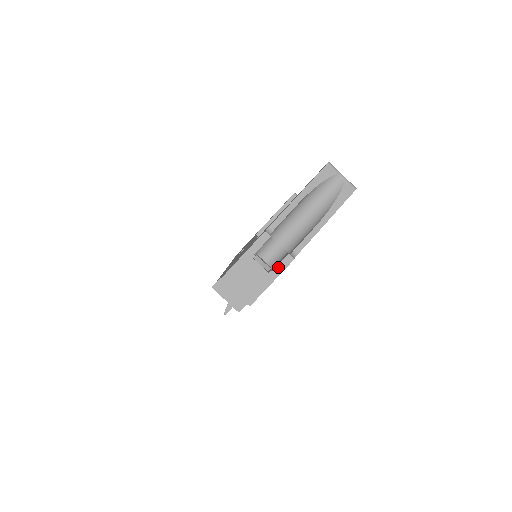
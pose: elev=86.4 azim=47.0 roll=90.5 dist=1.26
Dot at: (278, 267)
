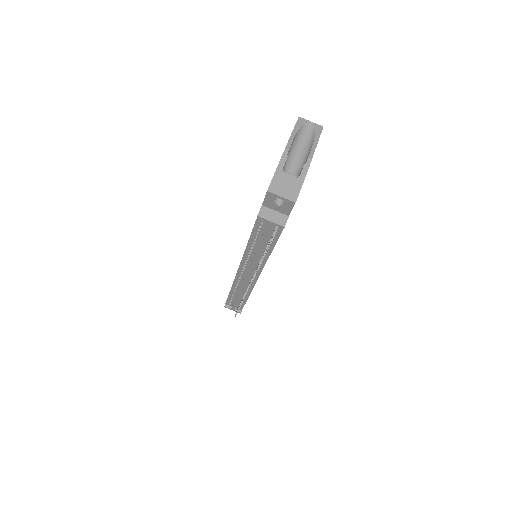
Dot at: (302, 172)
